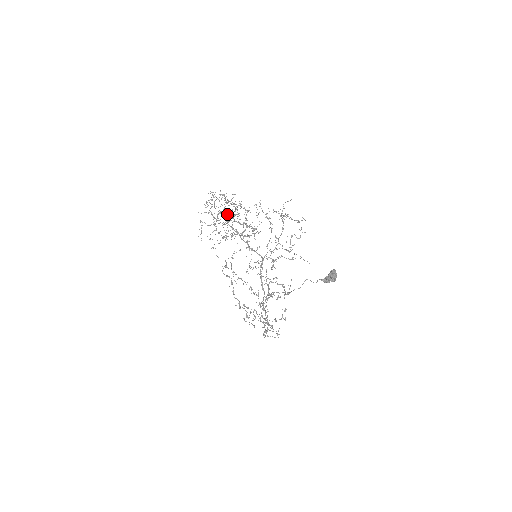
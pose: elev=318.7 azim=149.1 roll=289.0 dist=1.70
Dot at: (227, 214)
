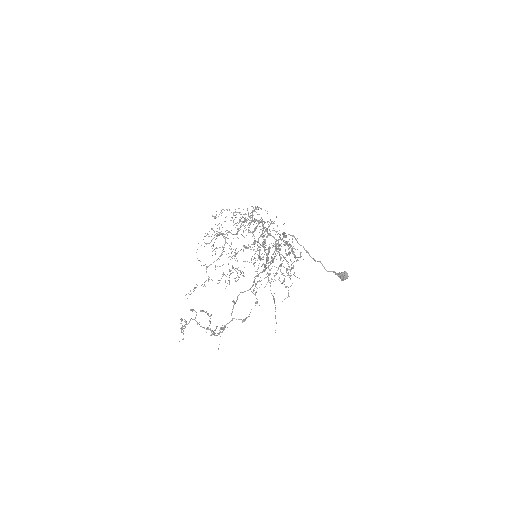
Dot at: occluded
